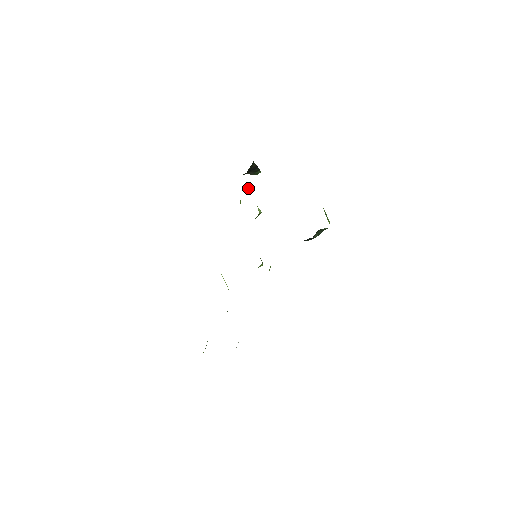
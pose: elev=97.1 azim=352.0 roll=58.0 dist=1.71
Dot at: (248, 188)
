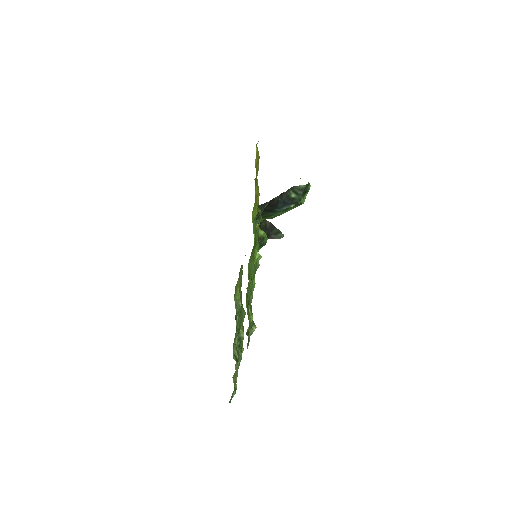
Dot at: occluded
